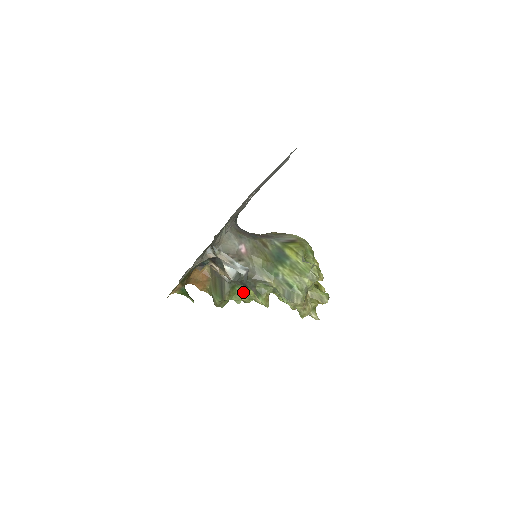
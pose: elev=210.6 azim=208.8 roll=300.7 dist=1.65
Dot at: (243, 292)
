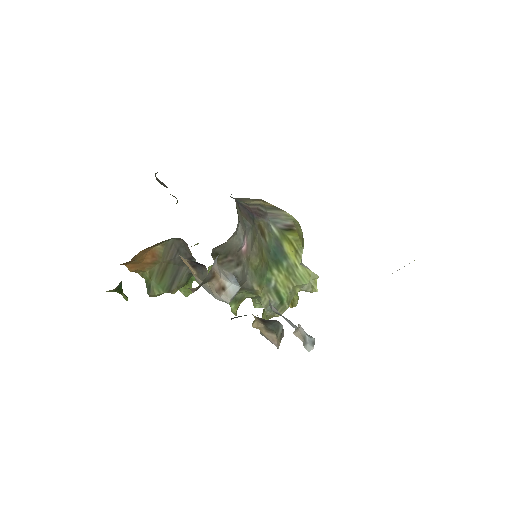
Dot at: occluded
